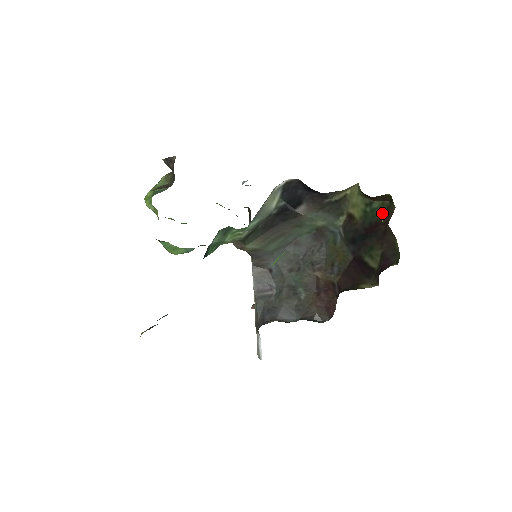
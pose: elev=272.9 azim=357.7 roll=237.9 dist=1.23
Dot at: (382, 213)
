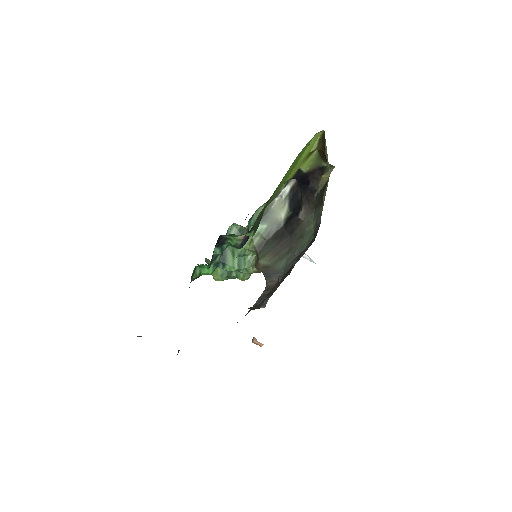
Dot at: occluded
